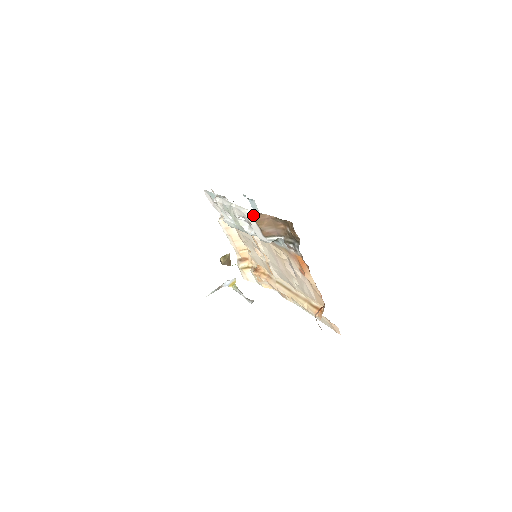
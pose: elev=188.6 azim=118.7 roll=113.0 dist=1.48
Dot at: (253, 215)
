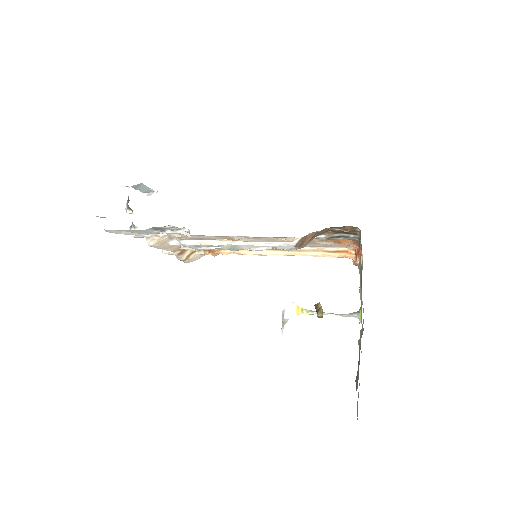
Dot at: (294, 244)
